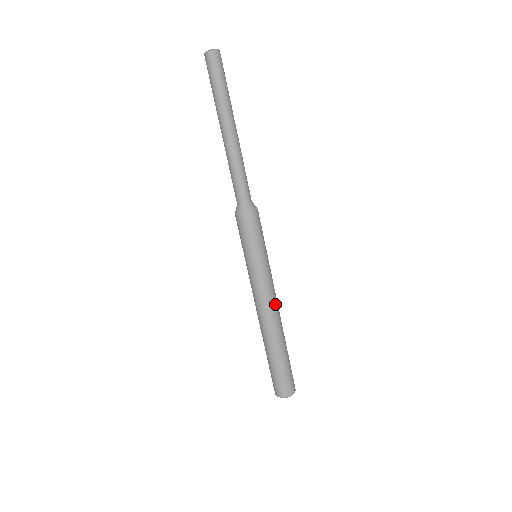
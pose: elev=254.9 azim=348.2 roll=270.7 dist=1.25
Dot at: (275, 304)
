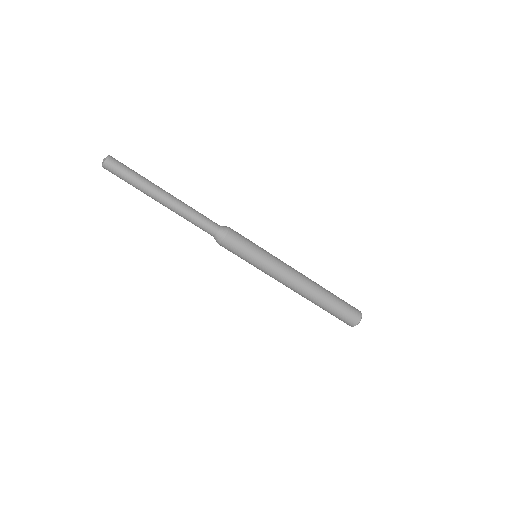
Dot at: (296, 271)
